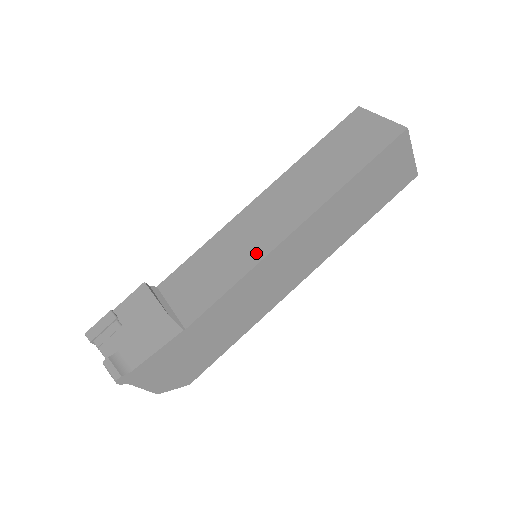
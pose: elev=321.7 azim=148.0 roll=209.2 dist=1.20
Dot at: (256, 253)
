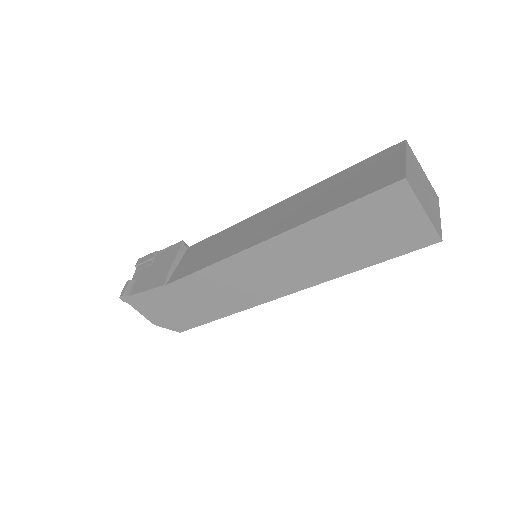
Dot at: (231, 250)
